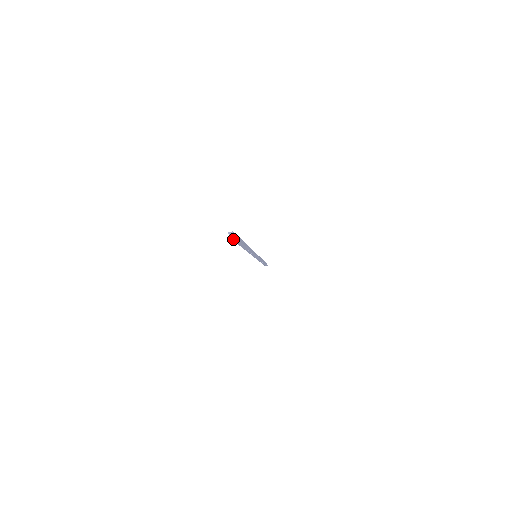
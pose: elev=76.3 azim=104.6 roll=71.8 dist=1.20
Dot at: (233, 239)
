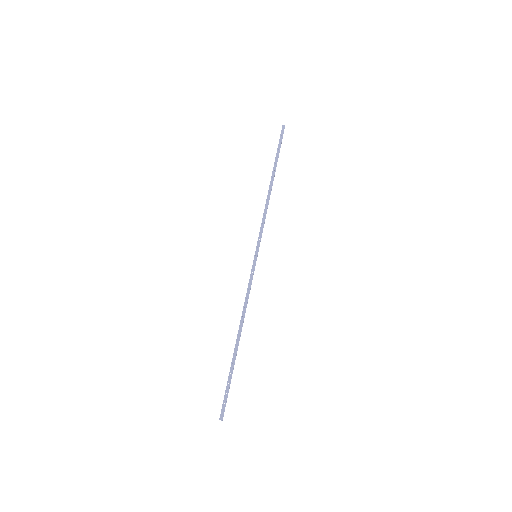
Dot at: (281, 134)
